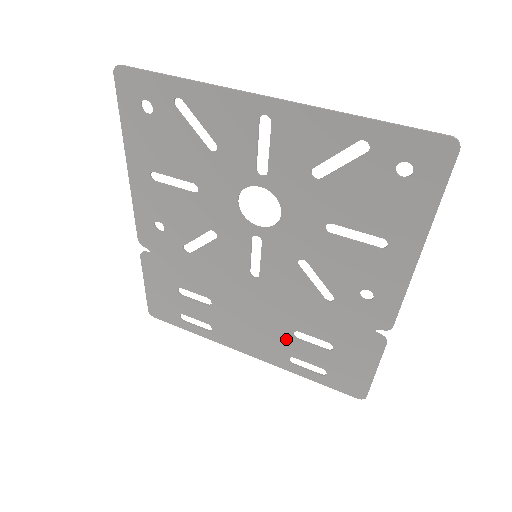
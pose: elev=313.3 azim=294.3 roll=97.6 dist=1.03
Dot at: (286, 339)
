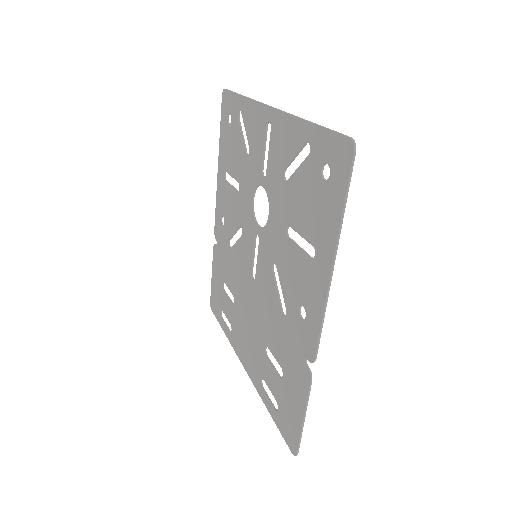
Dot at: (261, 354)
